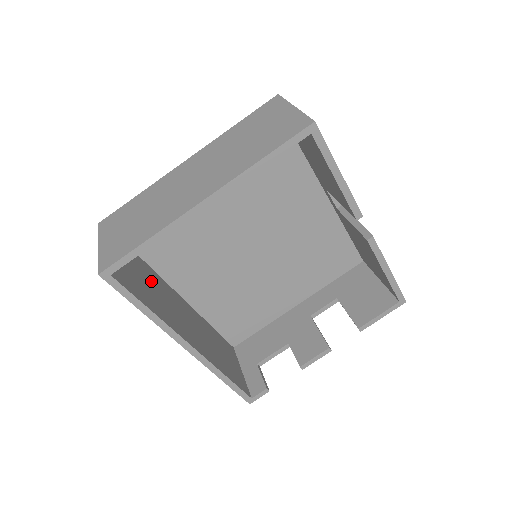
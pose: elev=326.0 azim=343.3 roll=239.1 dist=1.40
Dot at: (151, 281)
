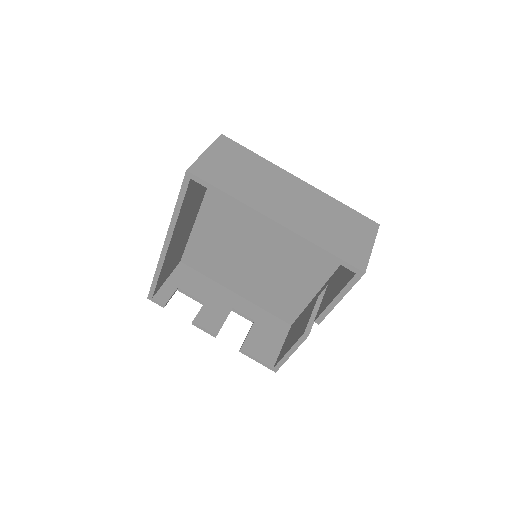
Dot at: (199, 193)
